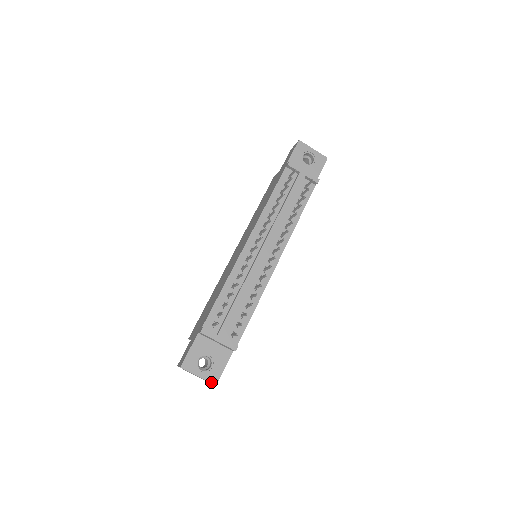
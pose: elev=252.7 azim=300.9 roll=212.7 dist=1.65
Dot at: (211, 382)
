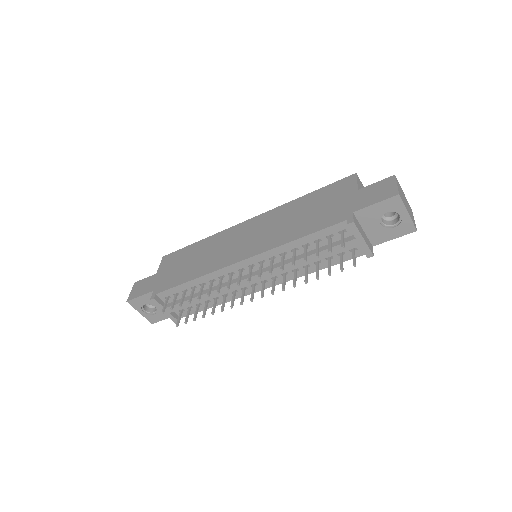
Dot at: (149, 320)
